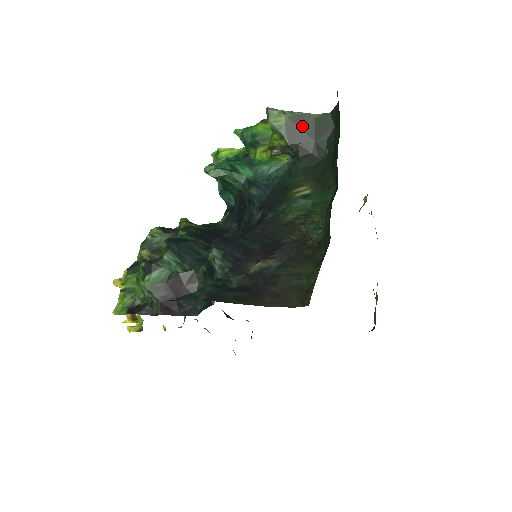
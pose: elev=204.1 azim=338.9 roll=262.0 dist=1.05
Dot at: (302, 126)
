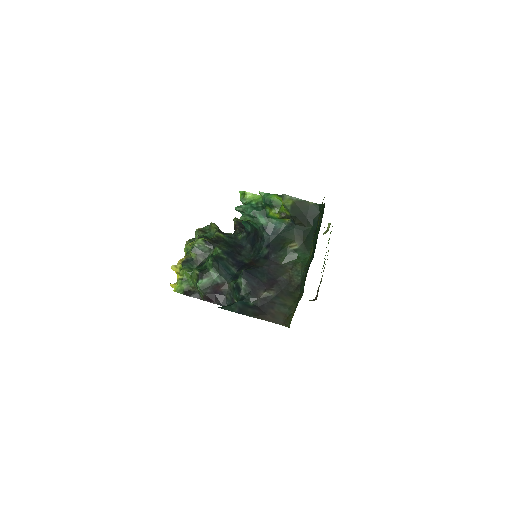
Dot at: (301, 208)
